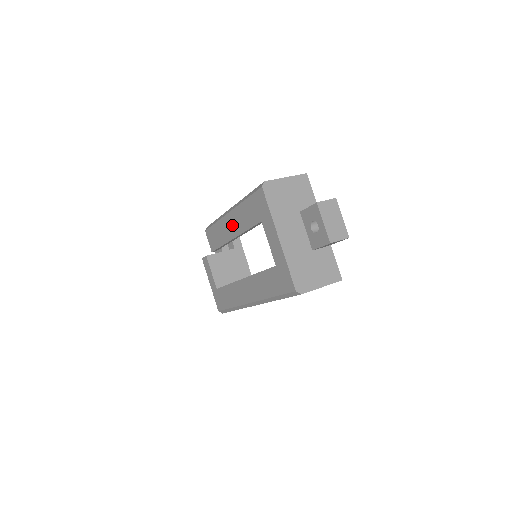
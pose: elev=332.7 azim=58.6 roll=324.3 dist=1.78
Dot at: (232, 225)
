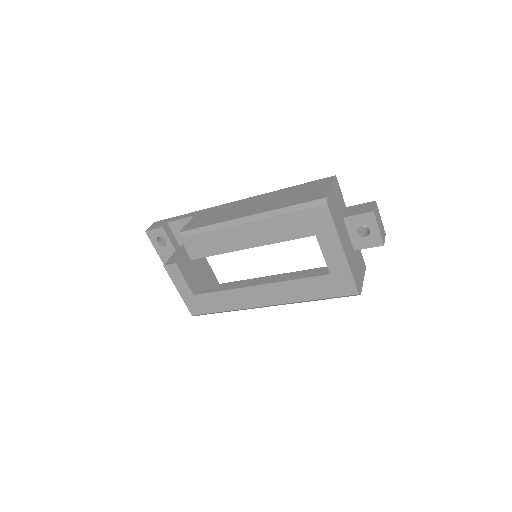
Dot at: (250, 235)
